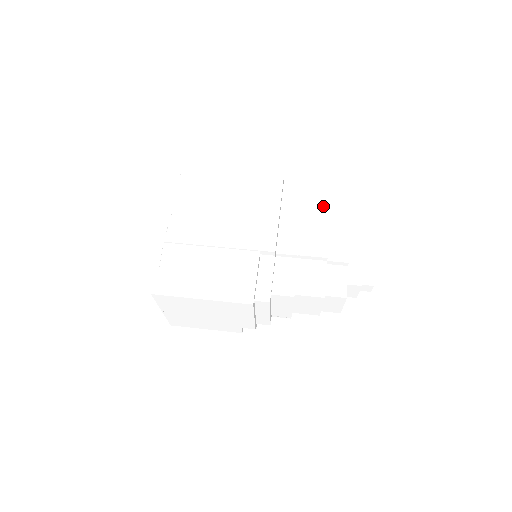
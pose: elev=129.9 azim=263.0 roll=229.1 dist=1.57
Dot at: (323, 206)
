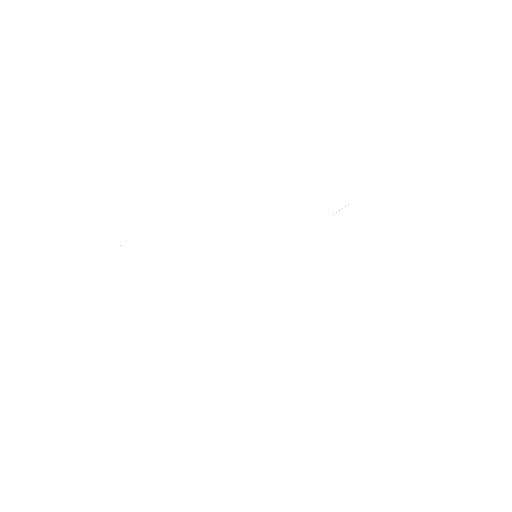
Dot at: (286, 160)
